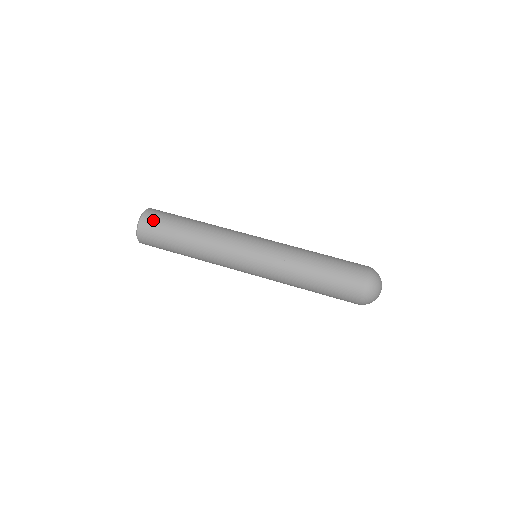
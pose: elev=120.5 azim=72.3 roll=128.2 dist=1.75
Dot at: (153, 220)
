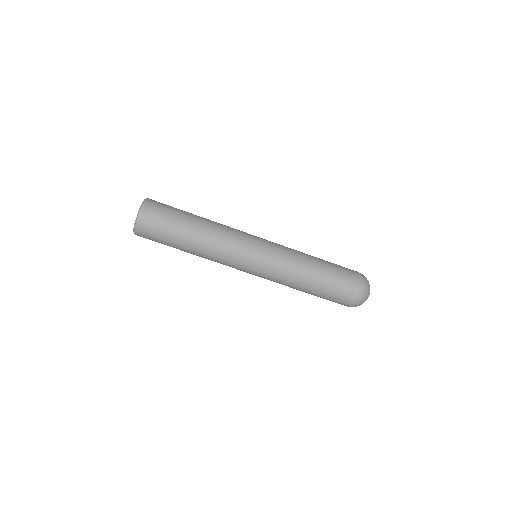
Dot at: (148, 233)
